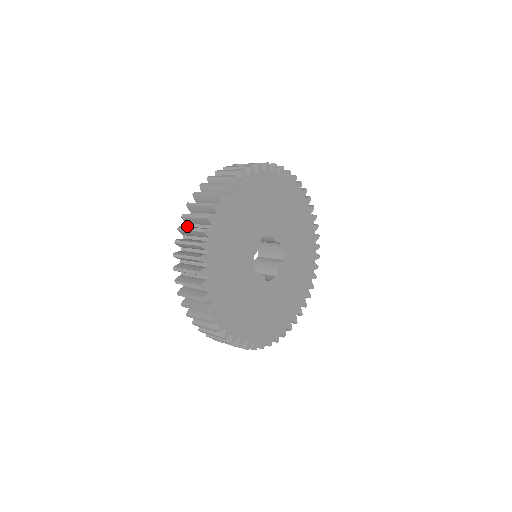
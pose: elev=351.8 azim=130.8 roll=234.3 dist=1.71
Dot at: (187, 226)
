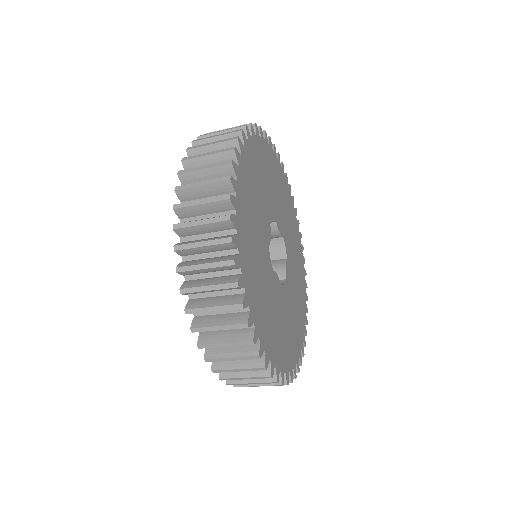
Dot at: occluded
